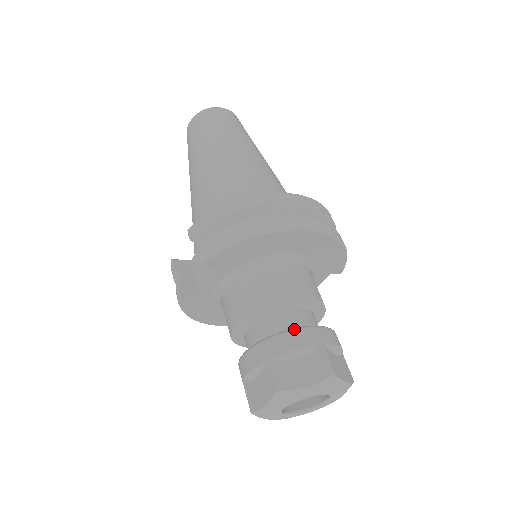
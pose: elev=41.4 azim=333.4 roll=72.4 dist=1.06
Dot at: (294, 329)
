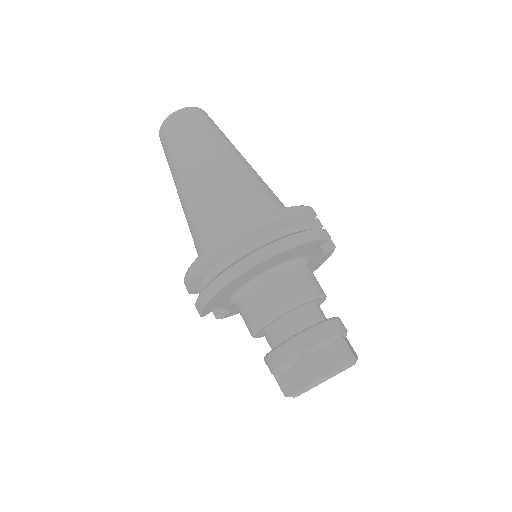
Dot at: (278, 348)
